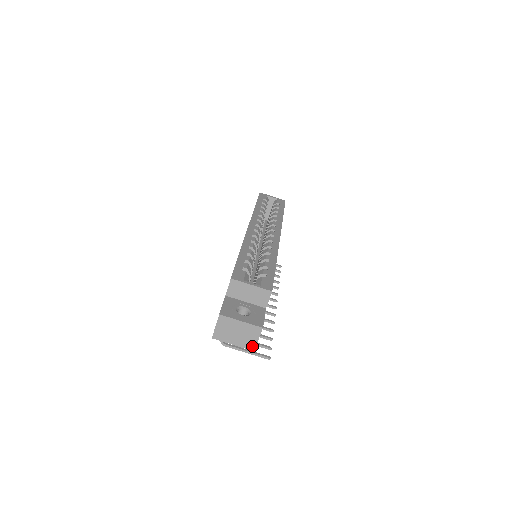
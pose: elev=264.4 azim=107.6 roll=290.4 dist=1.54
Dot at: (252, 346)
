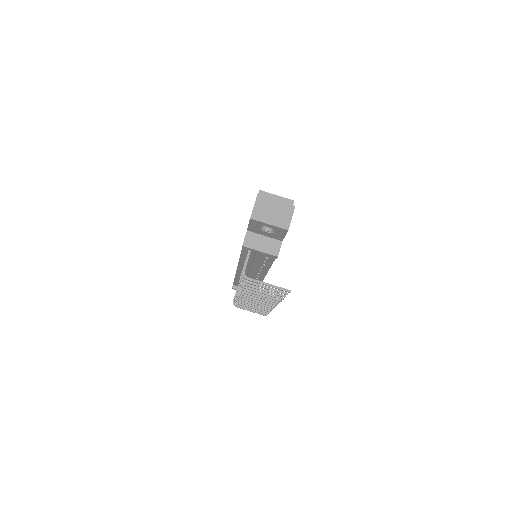
Dot at: (286, 225)
